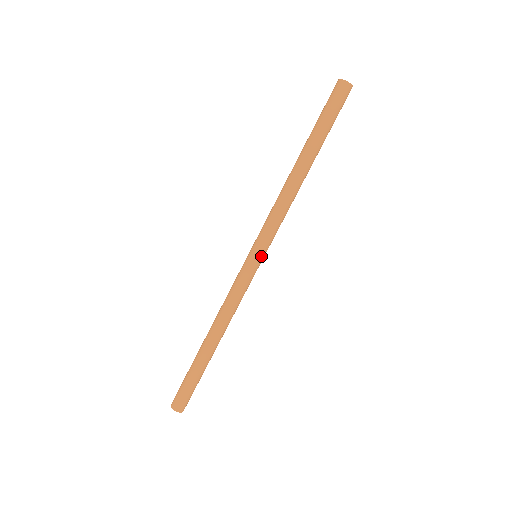
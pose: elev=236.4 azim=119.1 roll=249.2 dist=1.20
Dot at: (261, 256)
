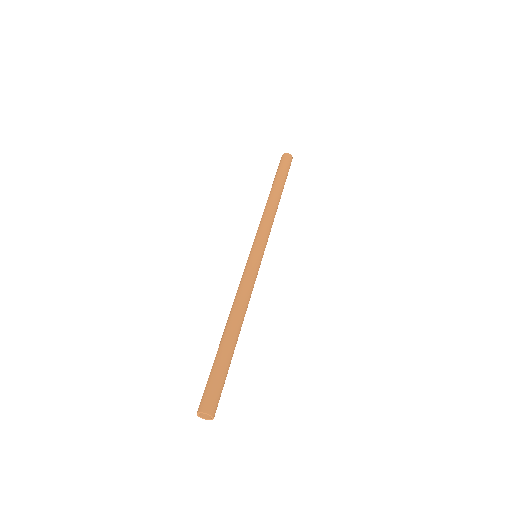
Dot at: (263, 254)
